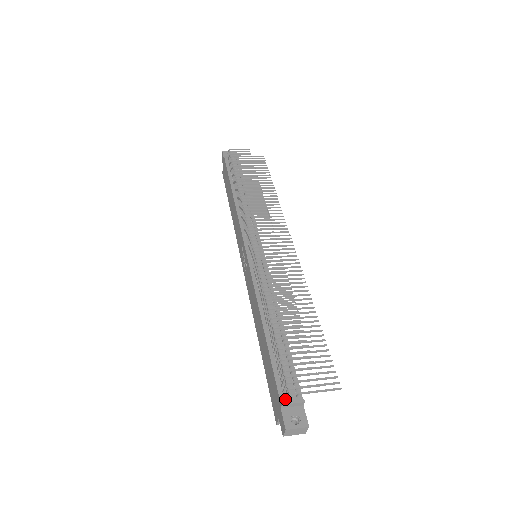
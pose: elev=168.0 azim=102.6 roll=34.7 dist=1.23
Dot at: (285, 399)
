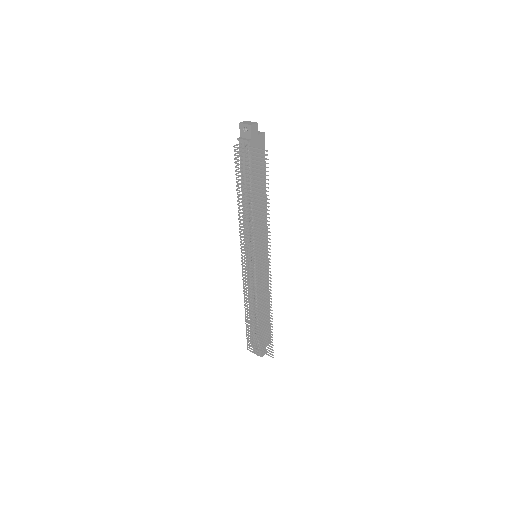
Dot at: (253, 344)
